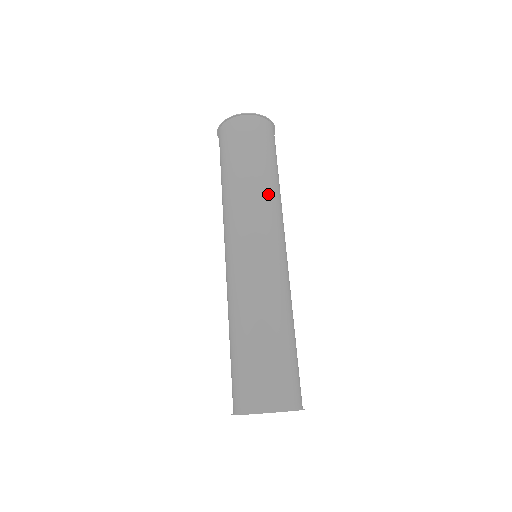
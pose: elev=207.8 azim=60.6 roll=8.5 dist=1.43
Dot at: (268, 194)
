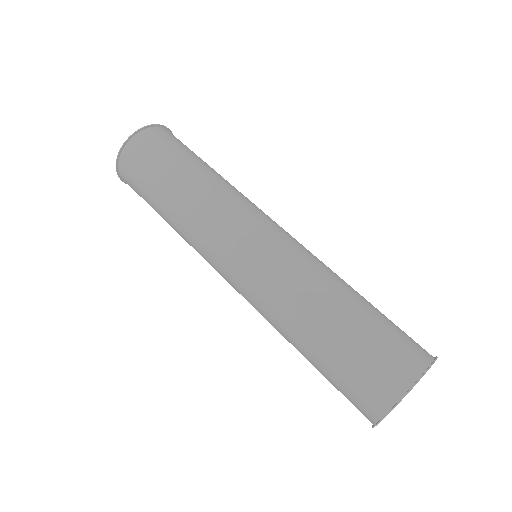
Dot at: (211, 191)
